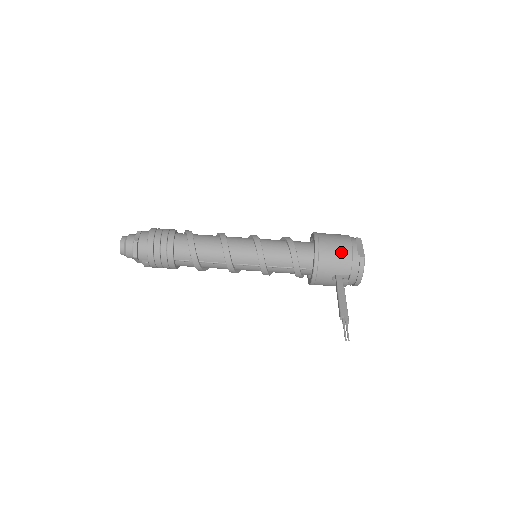
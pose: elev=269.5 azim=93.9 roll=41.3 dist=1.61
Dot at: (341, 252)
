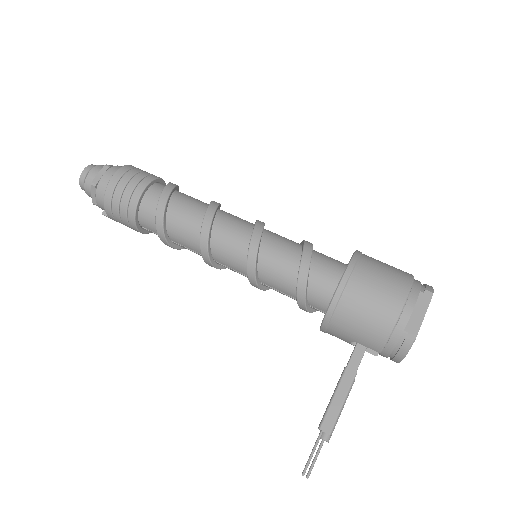
Dot at: (375, 317)
